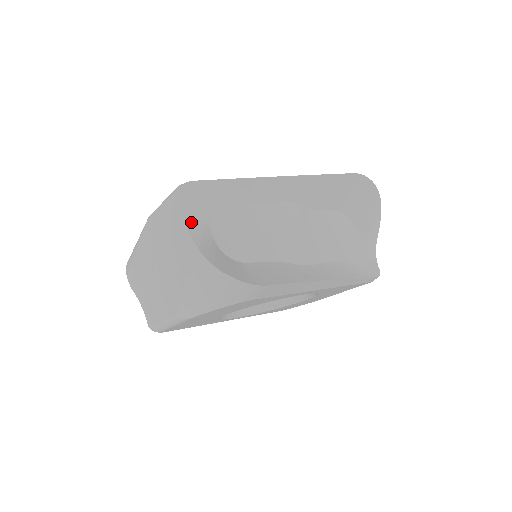
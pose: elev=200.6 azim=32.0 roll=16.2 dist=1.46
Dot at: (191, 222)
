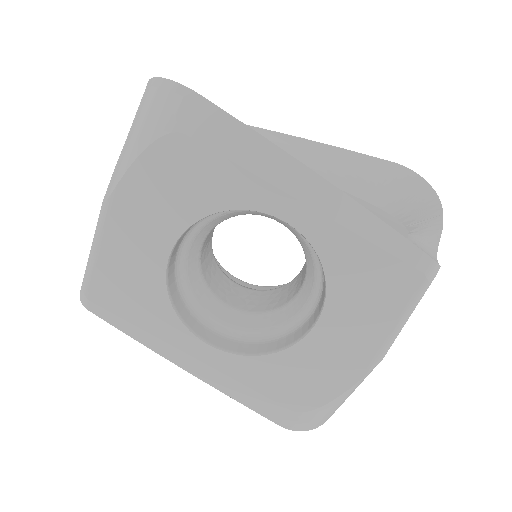
Dot at: occluded
